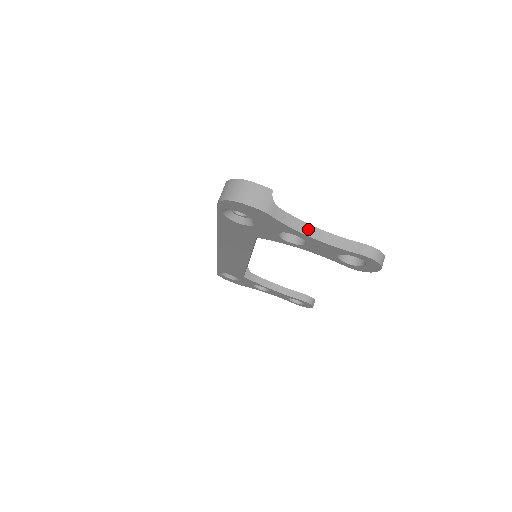
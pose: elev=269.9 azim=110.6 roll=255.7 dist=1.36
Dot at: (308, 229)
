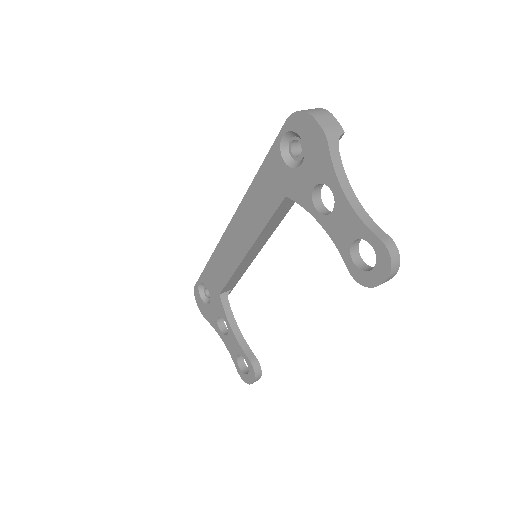
Dot at: (348, 189)
